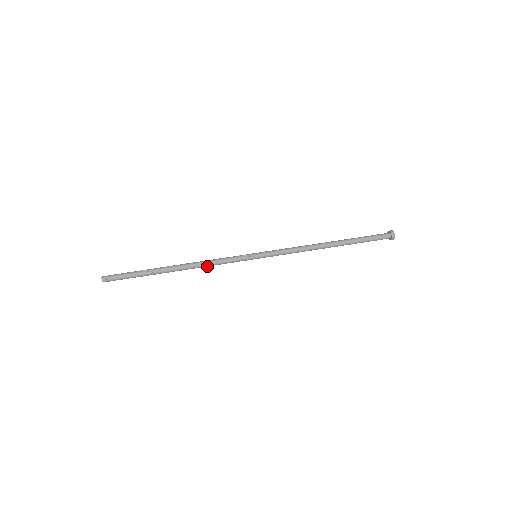
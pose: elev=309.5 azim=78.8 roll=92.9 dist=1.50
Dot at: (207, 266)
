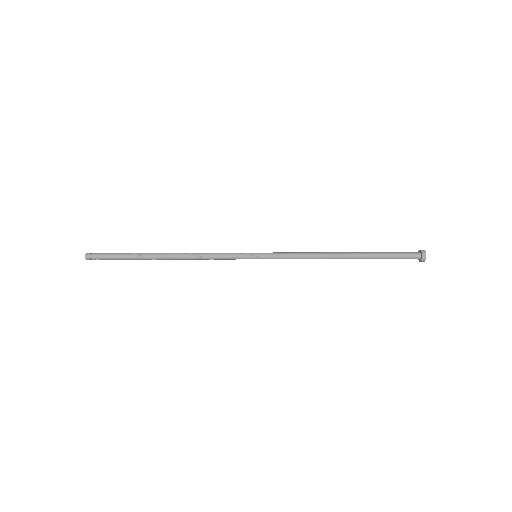
Dot at: (199, 259)
